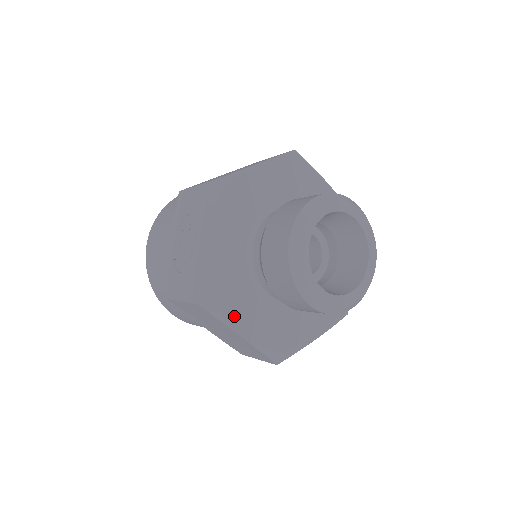
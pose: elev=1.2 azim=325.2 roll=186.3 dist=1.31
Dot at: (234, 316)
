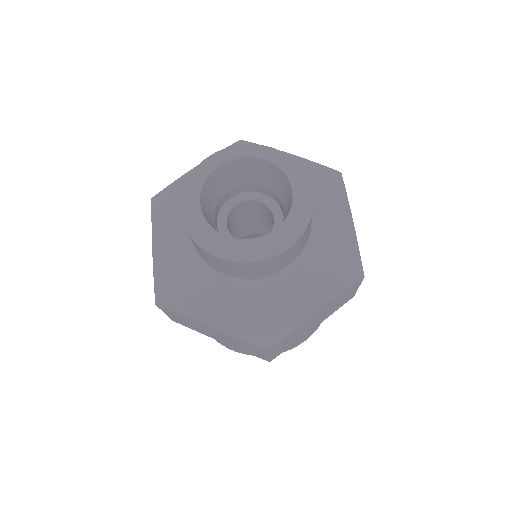
Dot at: (163, 228)
